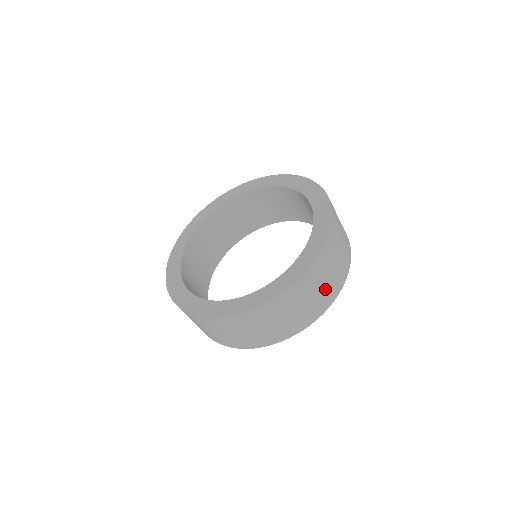
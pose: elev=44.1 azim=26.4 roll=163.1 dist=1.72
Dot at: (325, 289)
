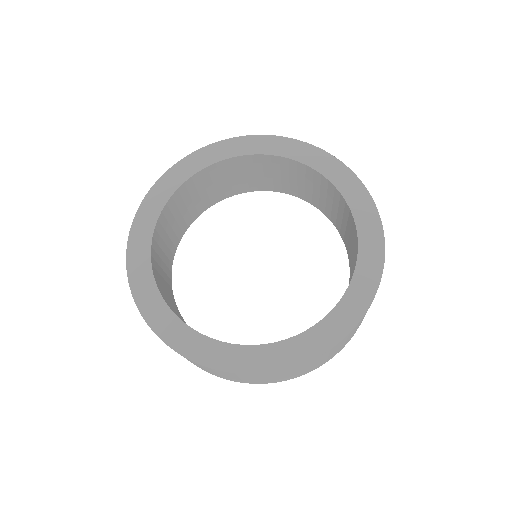
Dot at: occluded
